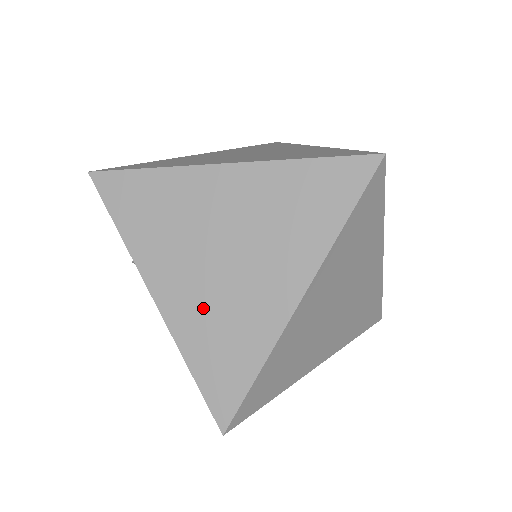
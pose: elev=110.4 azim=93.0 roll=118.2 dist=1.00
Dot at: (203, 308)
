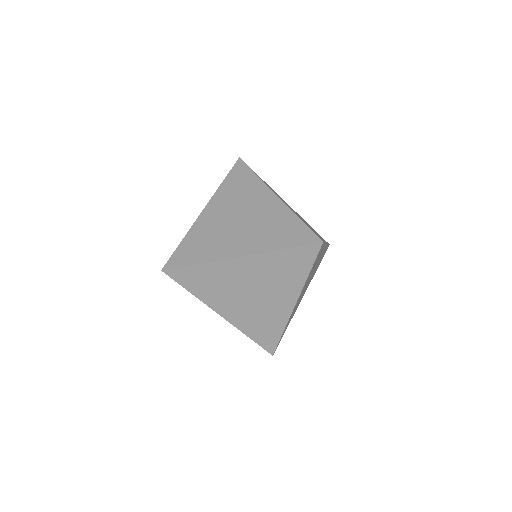
Dot at: (211, 228)
